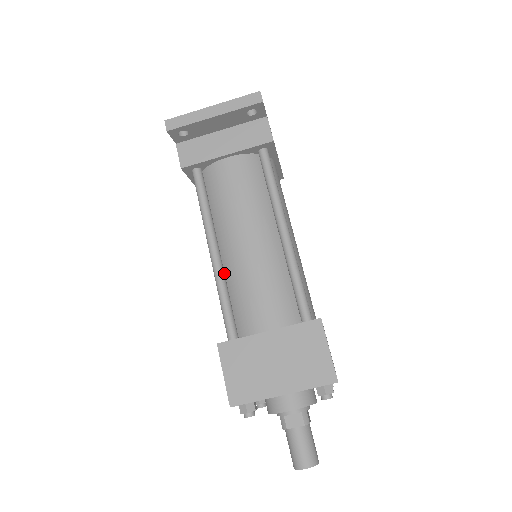
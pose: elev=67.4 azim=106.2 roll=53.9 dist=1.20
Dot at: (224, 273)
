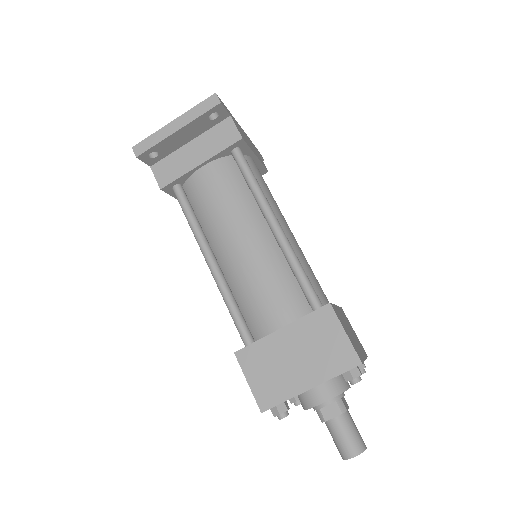
Dot at: (226, 281)
